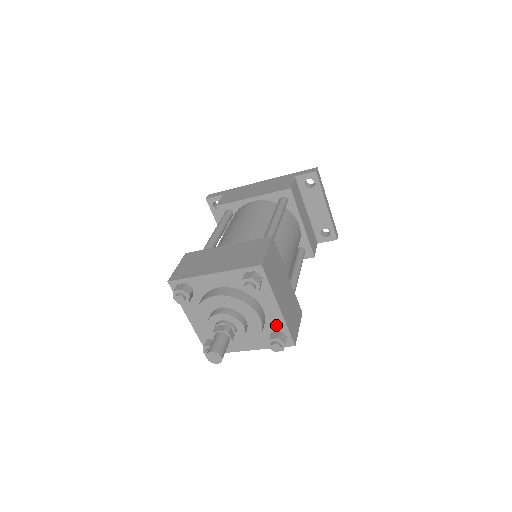
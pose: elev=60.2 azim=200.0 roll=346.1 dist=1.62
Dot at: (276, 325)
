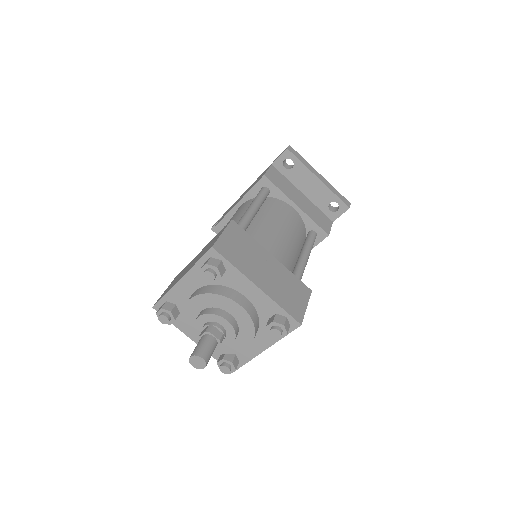
Dot at: (268, 309)
